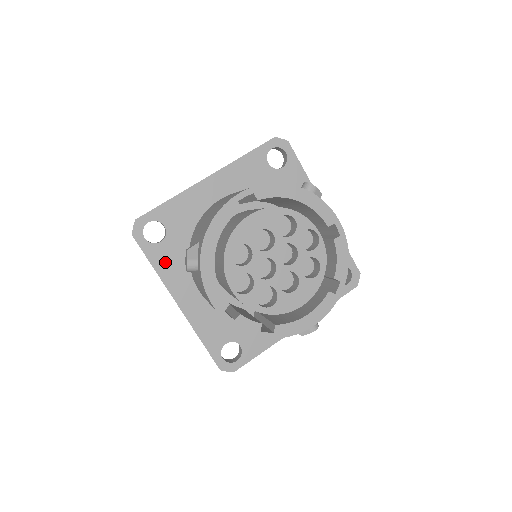
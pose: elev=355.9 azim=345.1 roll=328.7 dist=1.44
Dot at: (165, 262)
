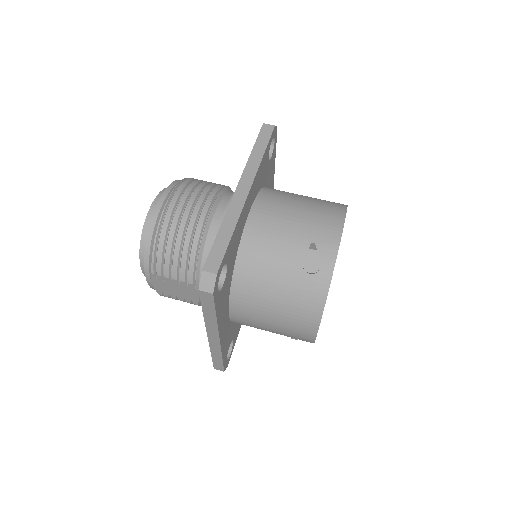
Dot at: (238, 328)
